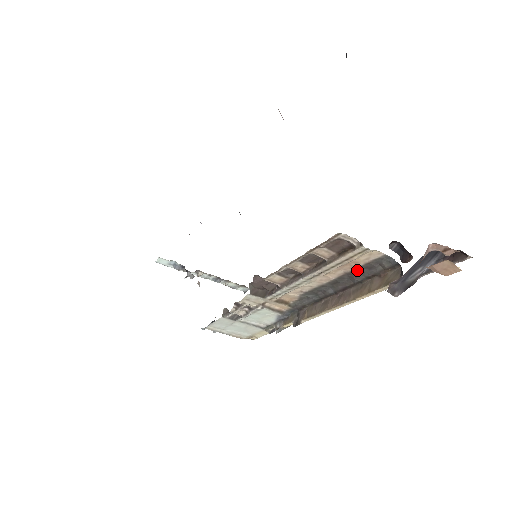
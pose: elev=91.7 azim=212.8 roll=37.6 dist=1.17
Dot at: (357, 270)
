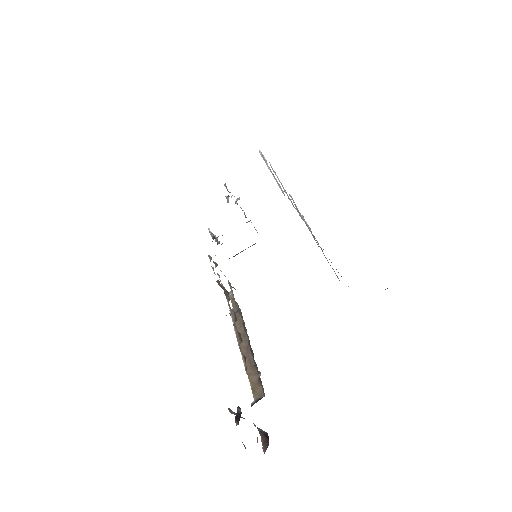
Dot at: occluded
